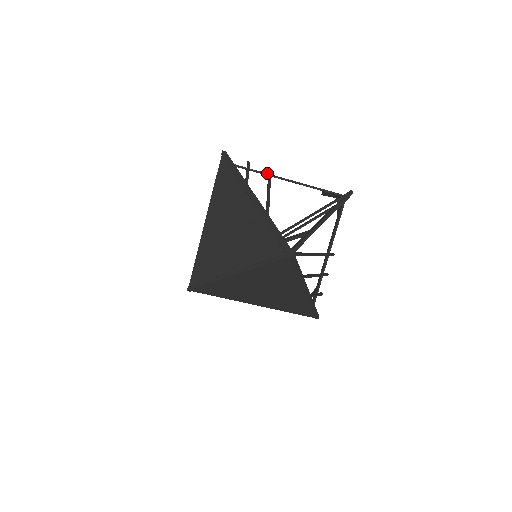
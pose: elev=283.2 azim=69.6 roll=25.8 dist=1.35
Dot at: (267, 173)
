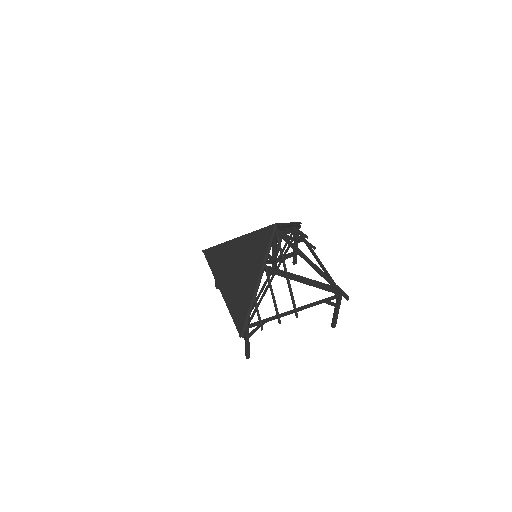
Dot at: (311, 246)
